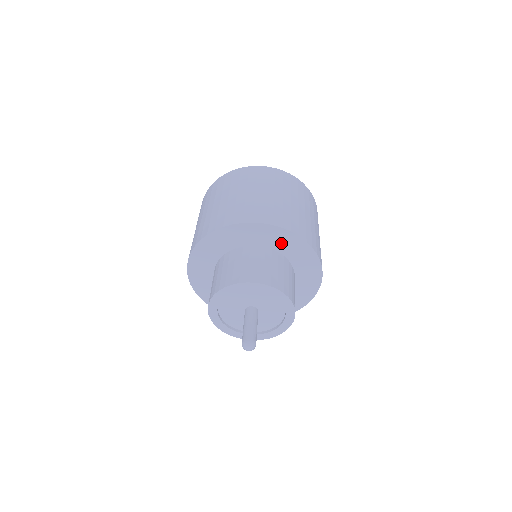
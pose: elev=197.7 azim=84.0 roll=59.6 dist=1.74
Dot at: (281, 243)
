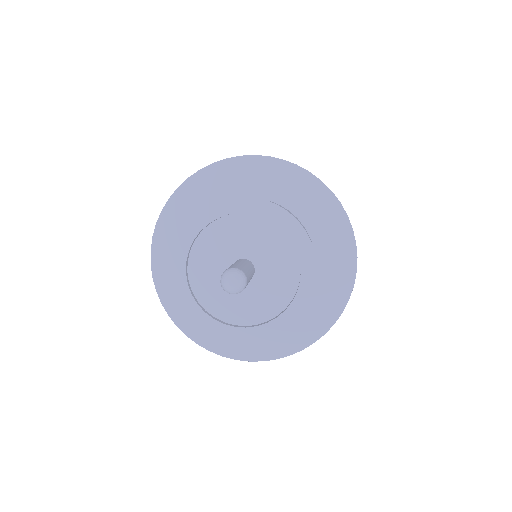
Dot at: (294, 194)
